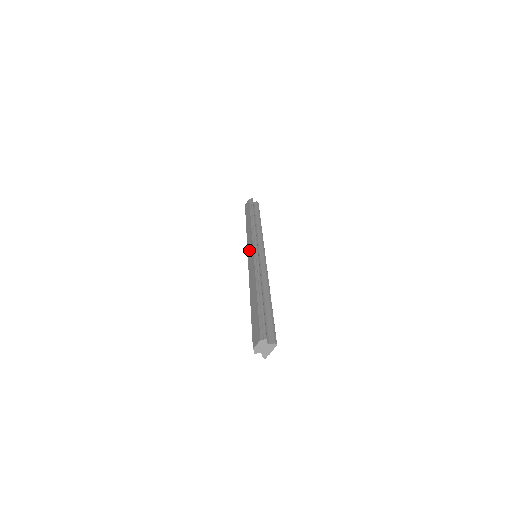
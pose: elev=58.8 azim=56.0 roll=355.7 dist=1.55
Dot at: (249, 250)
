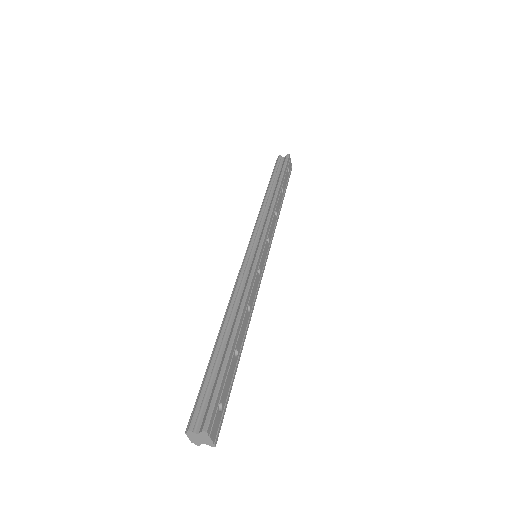
Dot at: occluded
